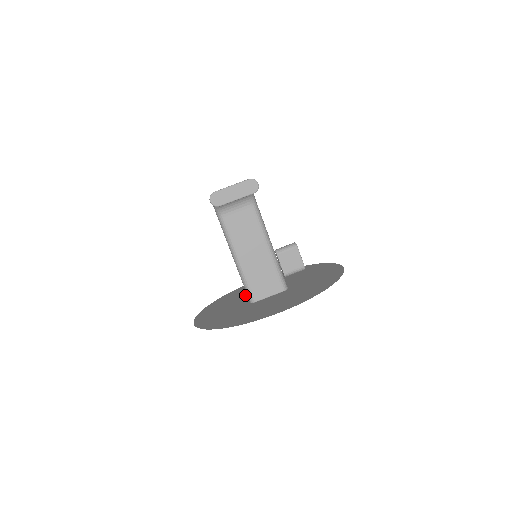
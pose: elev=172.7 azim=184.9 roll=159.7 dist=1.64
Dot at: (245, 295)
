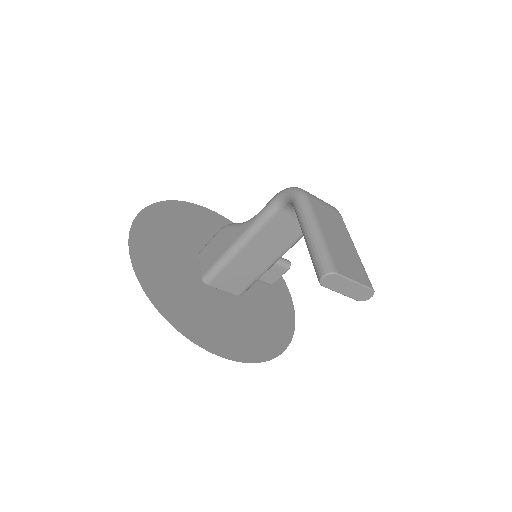
Dot at: (195, 241)
